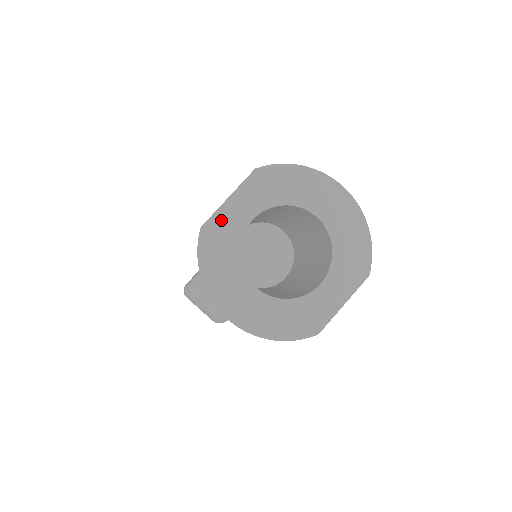
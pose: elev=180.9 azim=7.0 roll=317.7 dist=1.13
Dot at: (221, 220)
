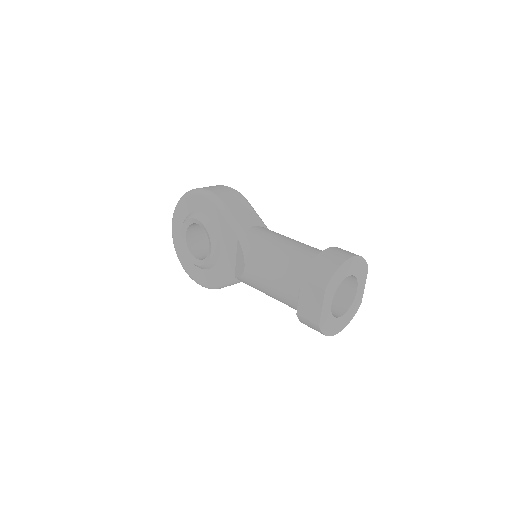
Dot at: (323, 316)
